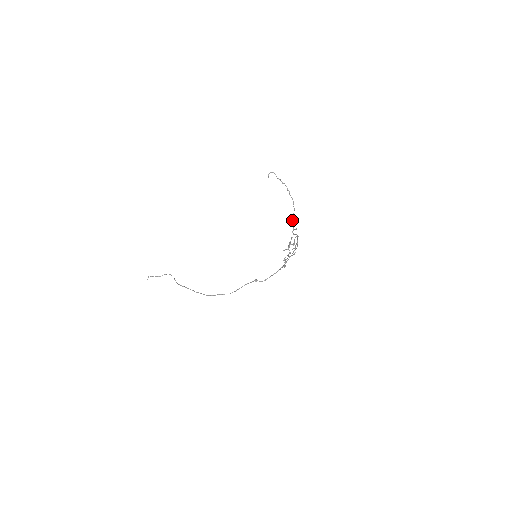
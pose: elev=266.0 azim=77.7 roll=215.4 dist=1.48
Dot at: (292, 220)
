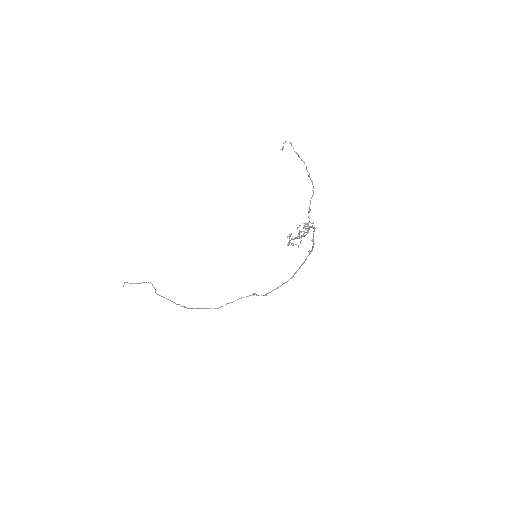
Dot at: (309, 207)
